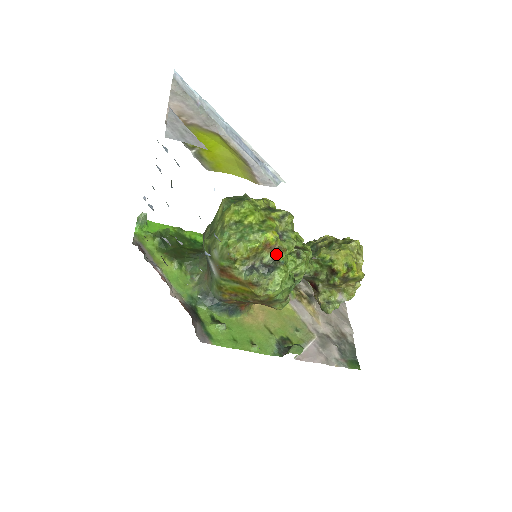
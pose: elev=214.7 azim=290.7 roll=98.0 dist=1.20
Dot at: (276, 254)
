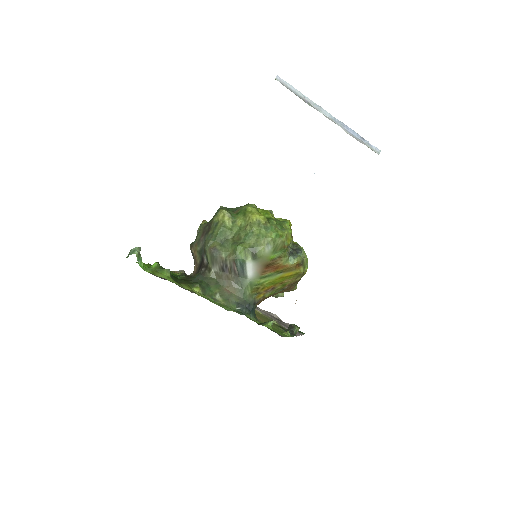
Dot at: (292, 240)
